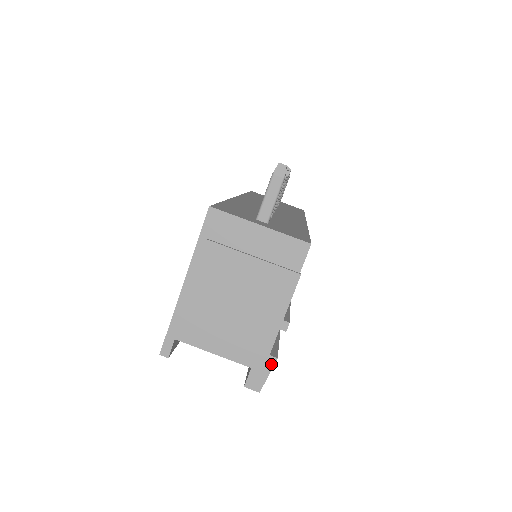
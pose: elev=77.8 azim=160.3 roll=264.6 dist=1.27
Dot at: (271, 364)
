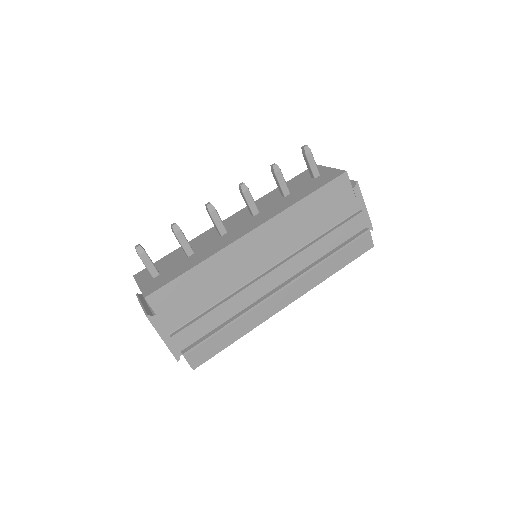
Dot at: (184, 357)
